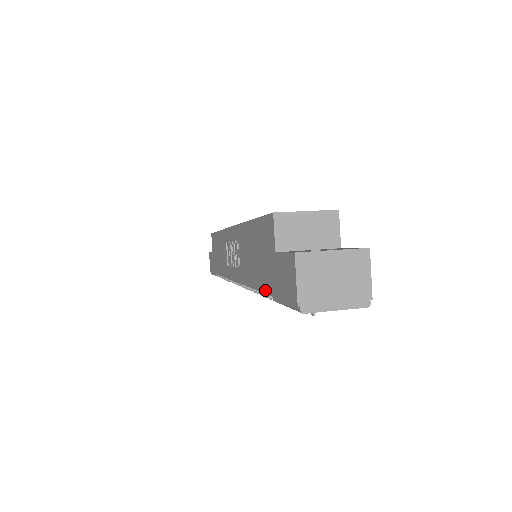
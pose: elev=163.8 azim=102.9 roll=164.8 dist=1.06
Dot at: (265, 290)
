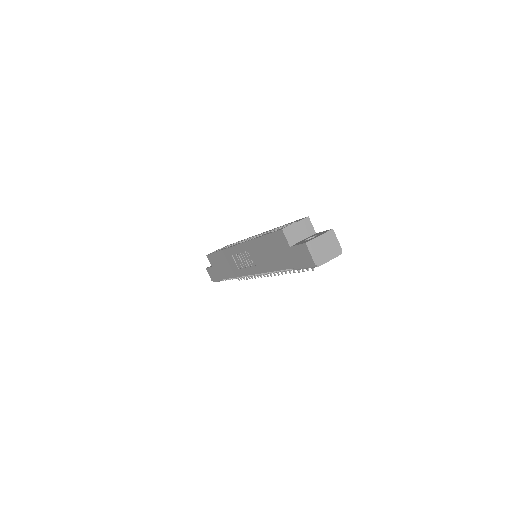
Dot at: (286, 268)
